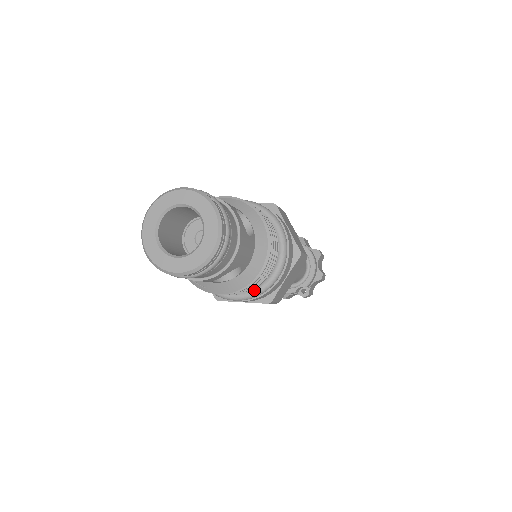
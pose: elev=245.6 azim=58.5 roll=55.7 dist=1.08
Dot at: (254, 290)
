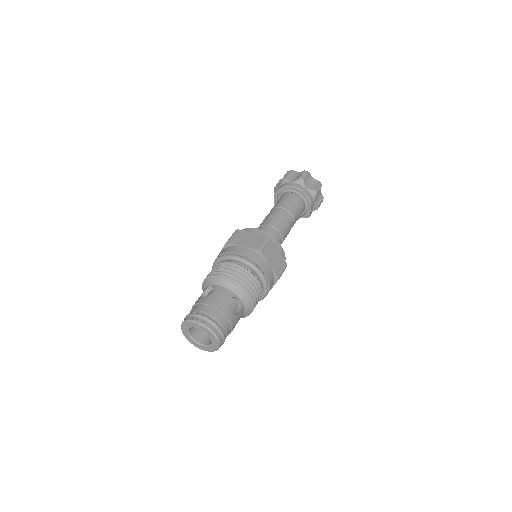
Dot at: occluded
